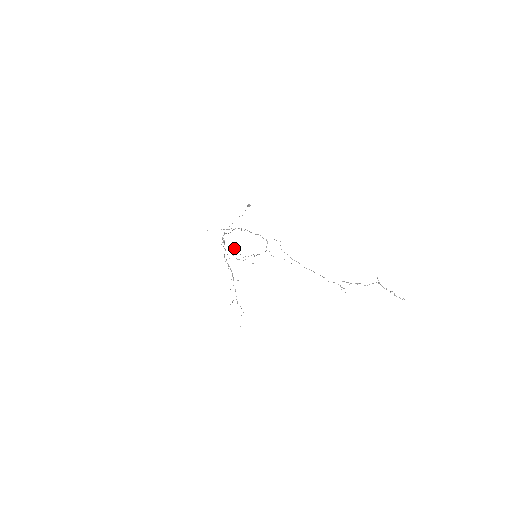
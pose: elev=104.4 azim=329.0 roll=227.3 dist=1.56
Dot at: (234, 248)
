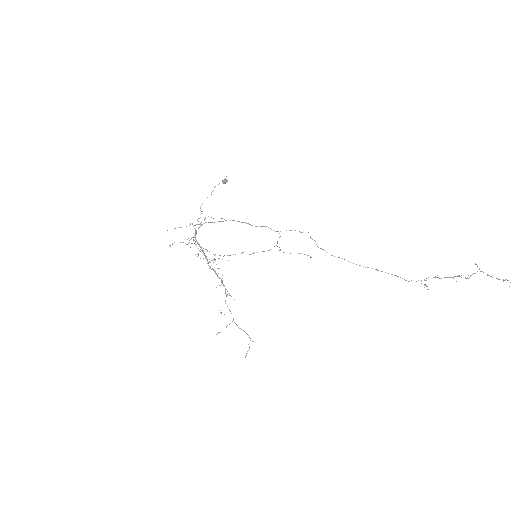
Dot at: (195, 244)
